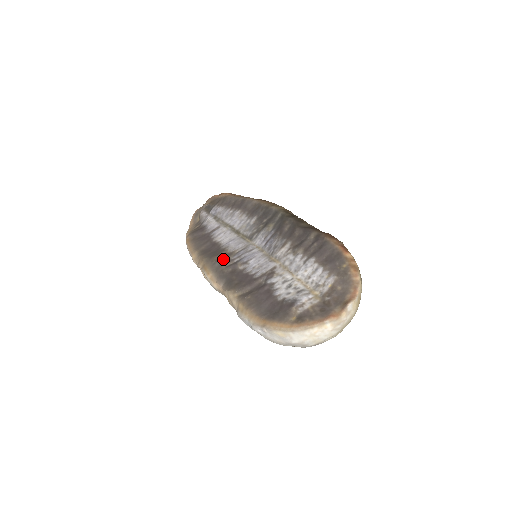
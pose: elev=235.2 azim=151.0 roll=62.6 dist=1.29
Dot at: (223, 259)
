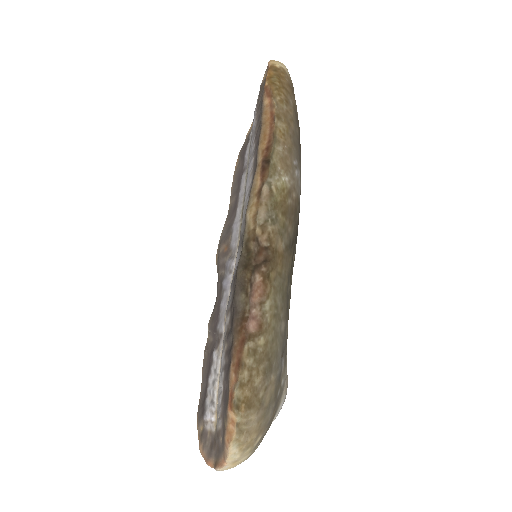
Dot at: (222, 258)
